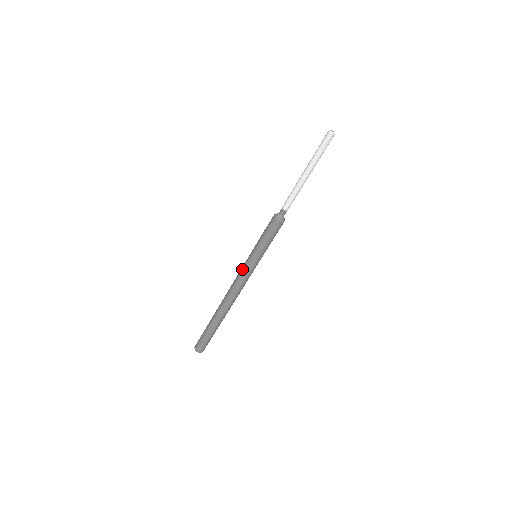
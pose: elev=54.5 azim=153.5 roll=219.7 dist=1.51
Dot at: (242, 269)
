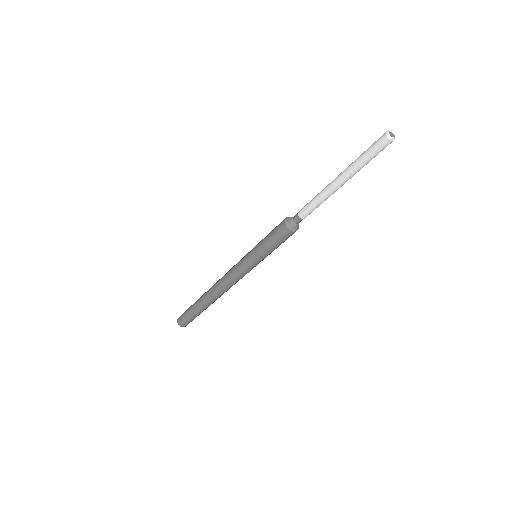
Dot at: (239, 271)
